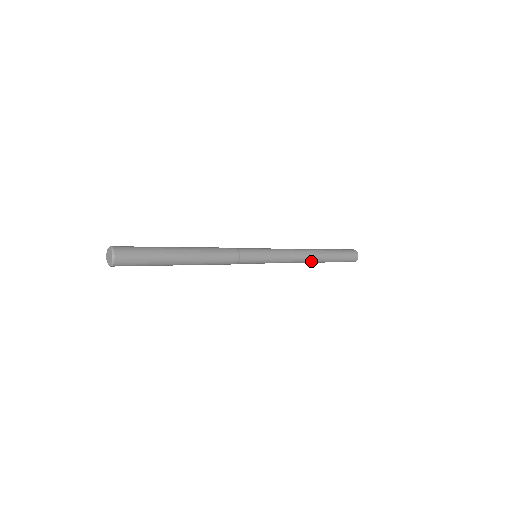
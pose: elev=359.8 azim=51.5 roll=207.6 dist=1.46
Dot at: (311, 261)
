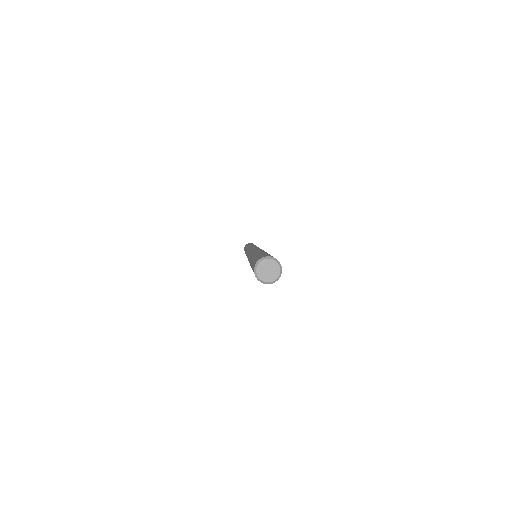
Dot at: occluded
